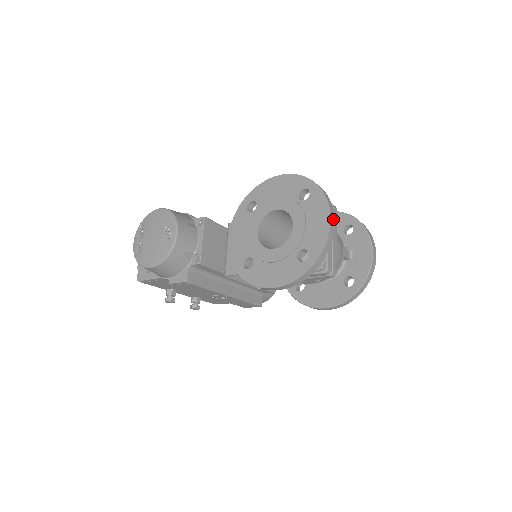
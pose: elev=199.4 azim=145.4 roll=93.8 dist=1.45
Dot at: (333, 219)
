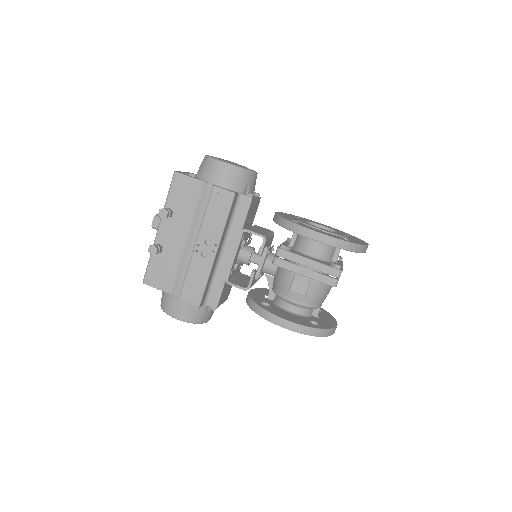
Dot at: occluded
